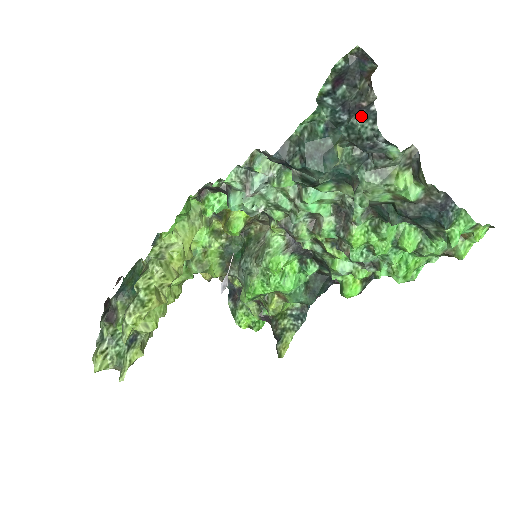
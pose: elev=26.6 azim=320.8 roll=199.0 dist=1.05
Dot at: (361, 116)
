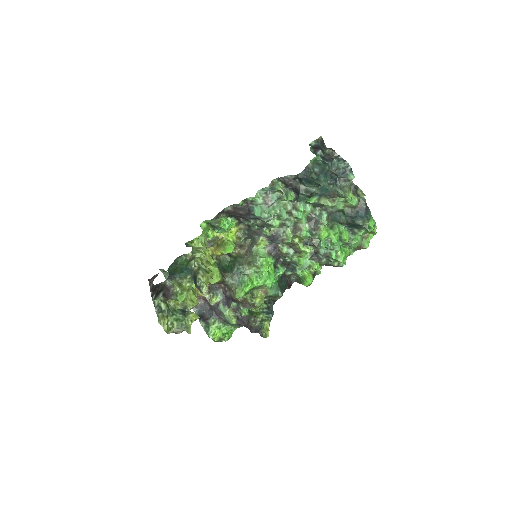
Dot at: (337, 159)
